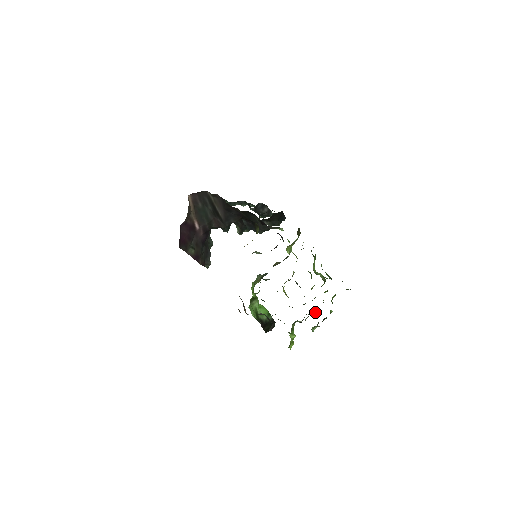
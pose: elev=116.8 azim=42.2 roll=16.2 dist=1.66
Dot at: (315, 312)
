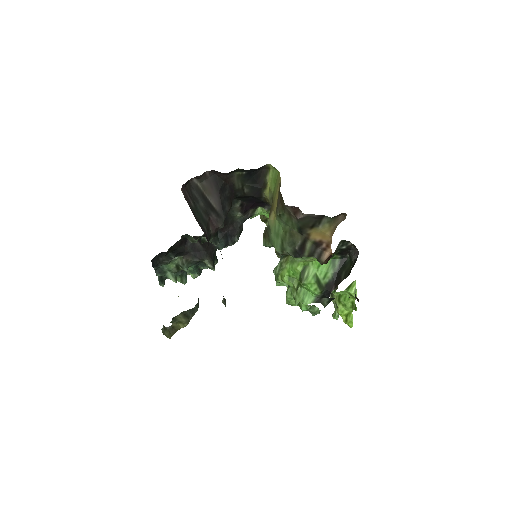
Dot at: occluded
